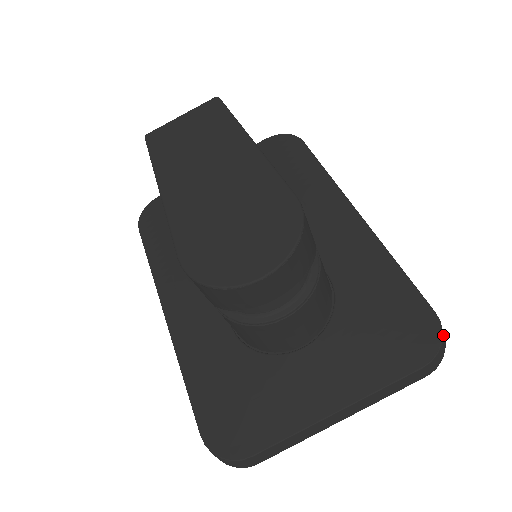
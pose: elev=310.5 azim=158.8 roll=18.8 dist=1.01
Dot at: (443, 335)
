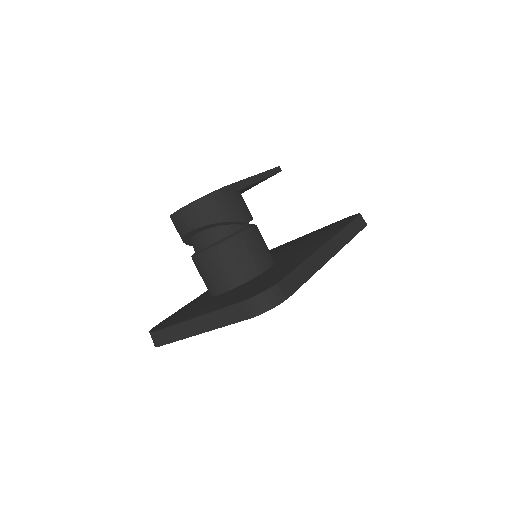
Dot at: (270, 291)
